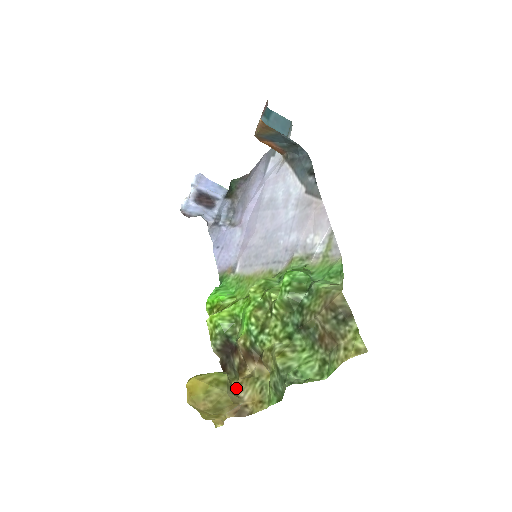
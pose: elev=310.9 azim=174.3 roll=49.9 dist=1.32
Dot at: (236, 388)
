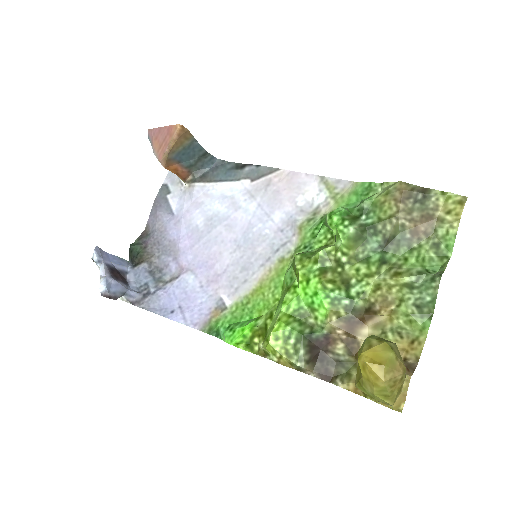
Dot at: occluded
